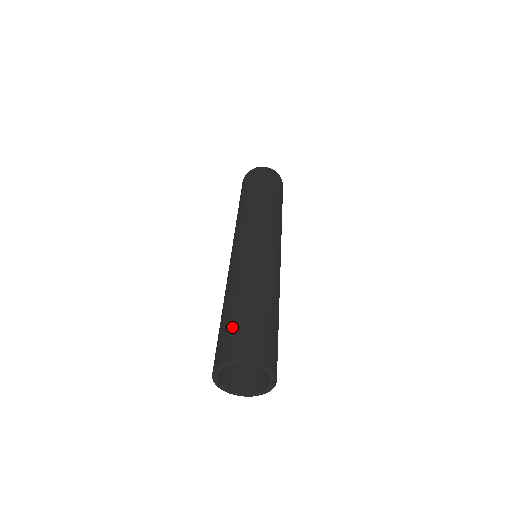
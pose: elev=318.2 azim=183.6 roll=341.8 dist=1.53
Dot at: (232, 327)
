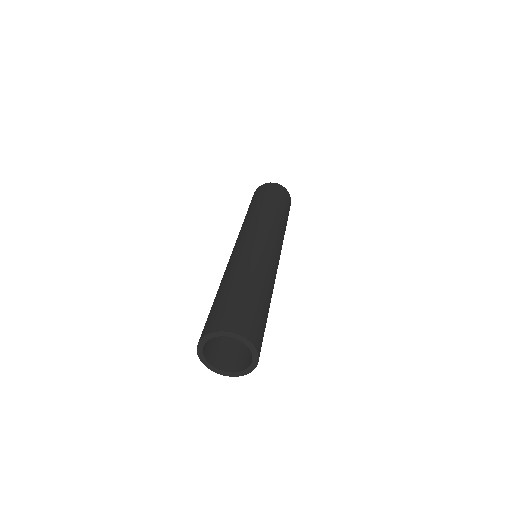
Dot at: (208, 316)
